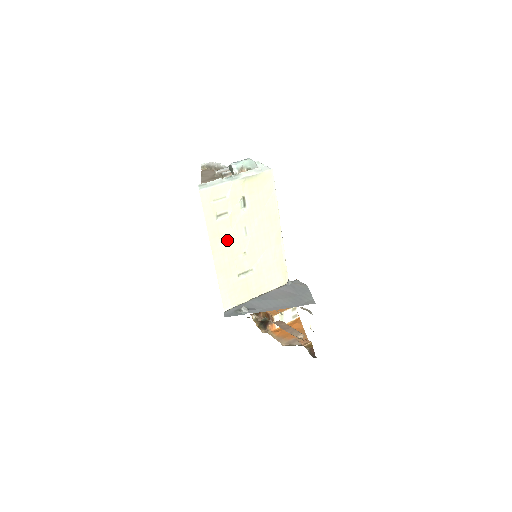
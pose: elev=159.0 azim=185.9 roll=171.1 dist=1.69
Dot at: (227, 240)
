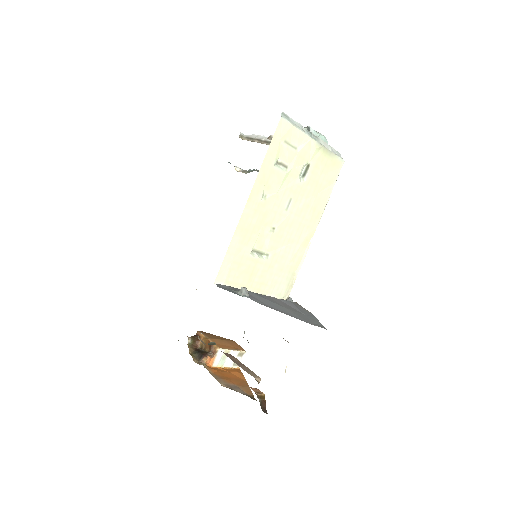
Dot at: (269, 198)
